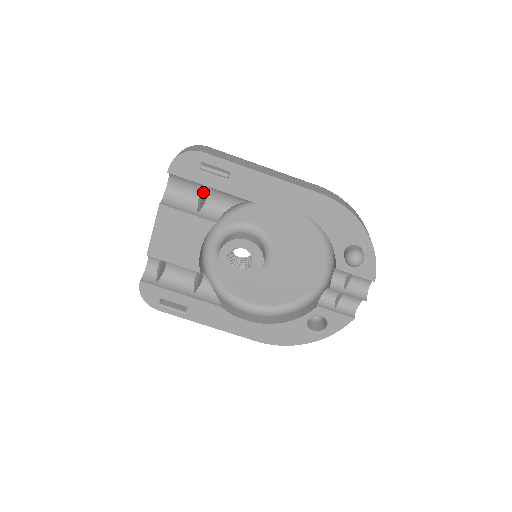
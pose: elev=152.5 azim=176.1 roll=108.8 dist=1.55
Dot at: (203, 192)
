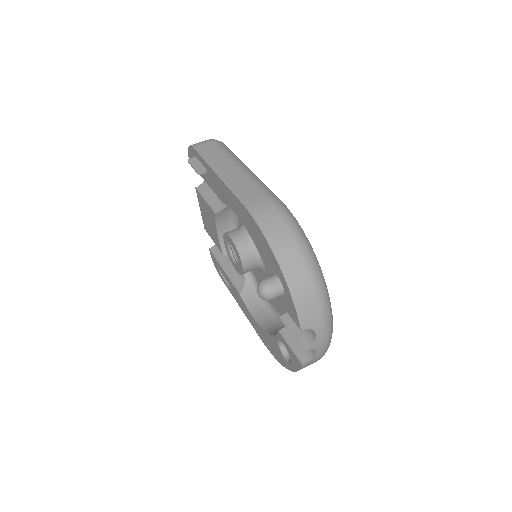
Dot at: occluded
